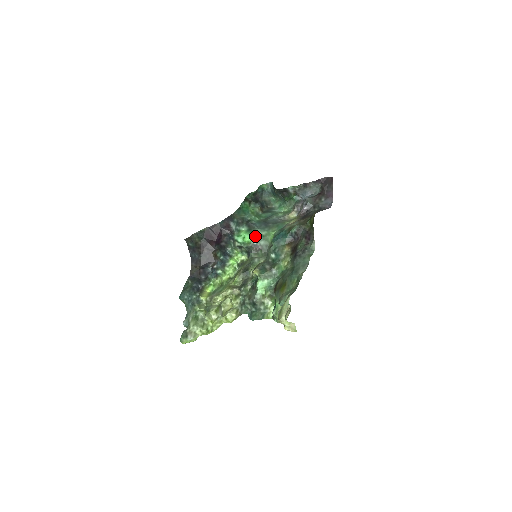
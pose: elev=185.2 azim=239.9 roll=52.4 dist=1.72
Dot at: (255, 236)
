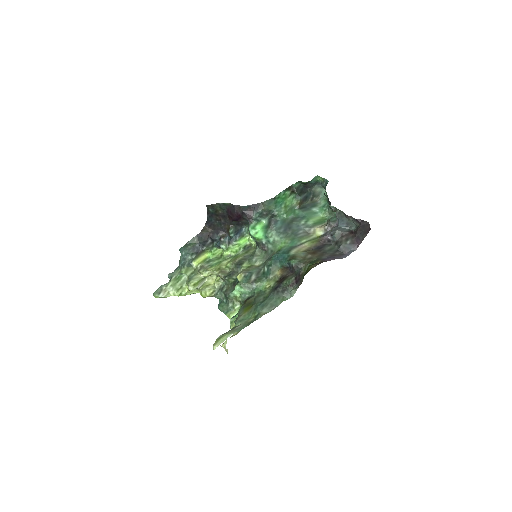
Dot at: (267, 237)
